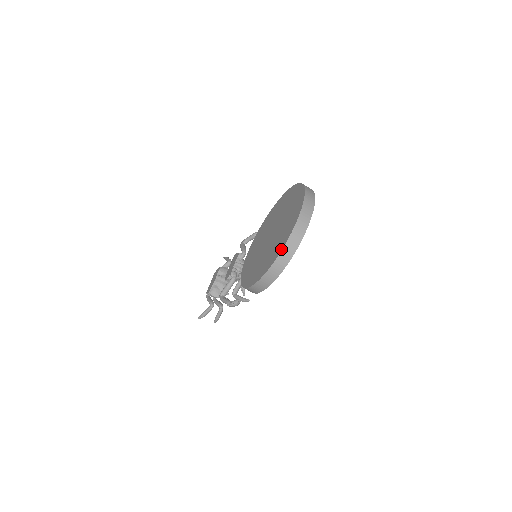
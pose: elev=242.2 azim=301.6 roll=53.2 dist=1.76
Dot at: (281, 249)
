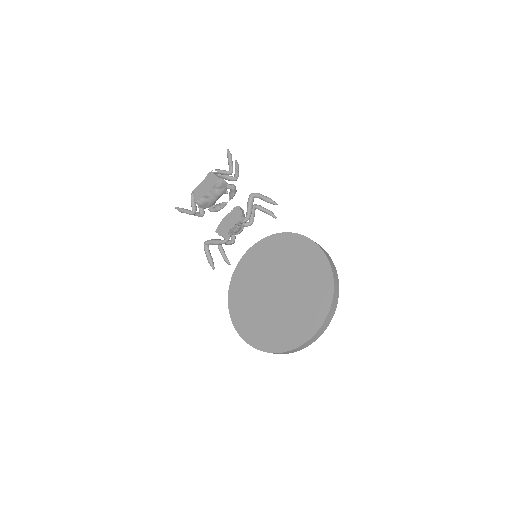
Dot at: (274, 351)
